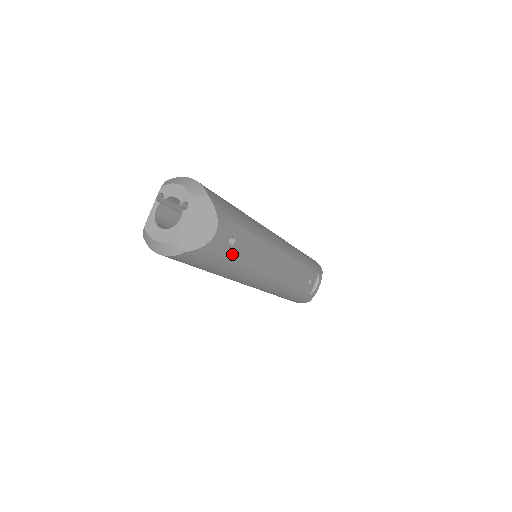
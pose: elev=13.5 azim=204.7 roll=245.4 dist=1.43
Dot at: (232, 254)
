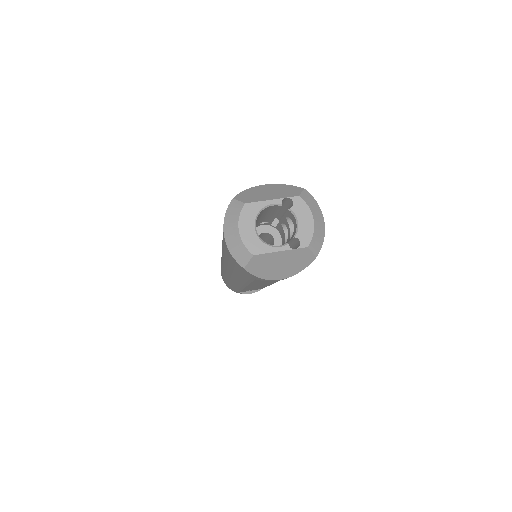
Dot at: (259, 280)
